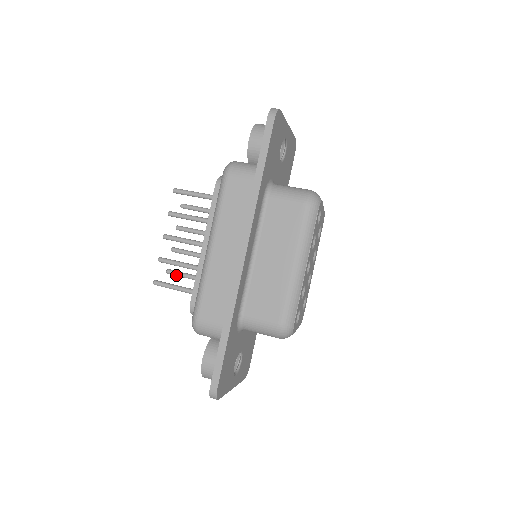
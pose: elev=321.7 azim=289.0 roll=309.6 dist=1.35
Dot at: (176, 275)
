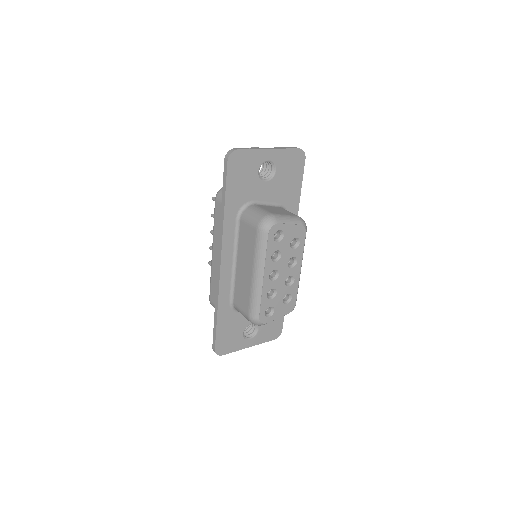
Dot at: occluded
